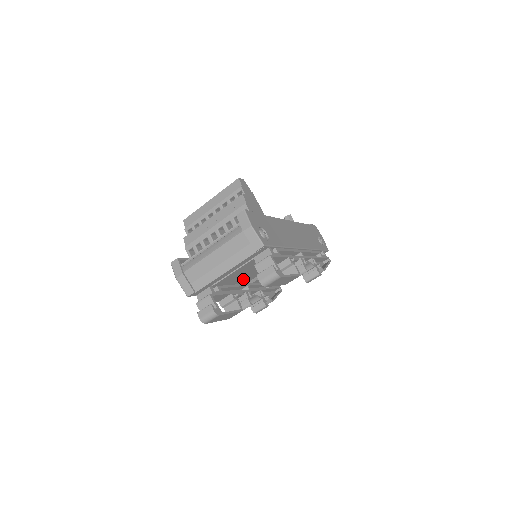
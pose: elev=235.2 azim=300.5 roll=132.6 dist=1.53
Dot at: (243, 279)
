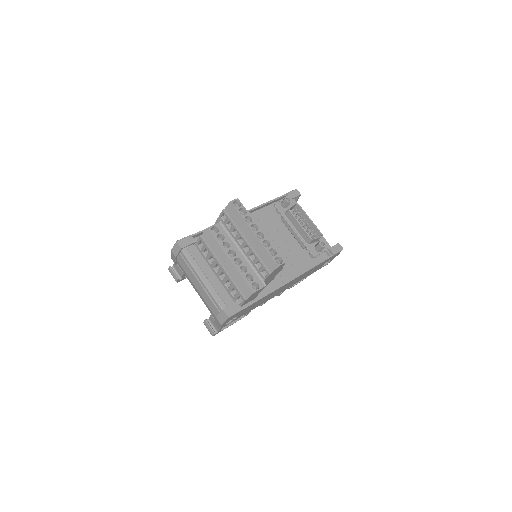
Dot at: occluded
